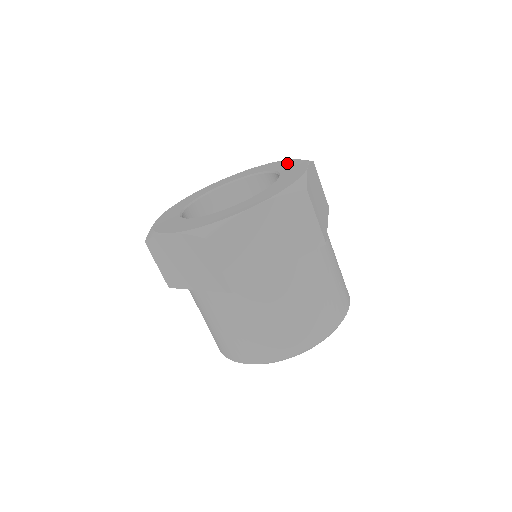
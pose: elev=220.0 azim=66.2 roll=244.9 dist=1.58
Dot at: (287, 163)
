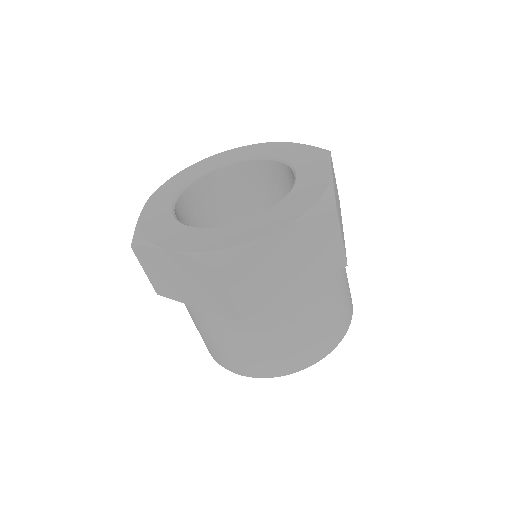
Dot at: (300, 151)
